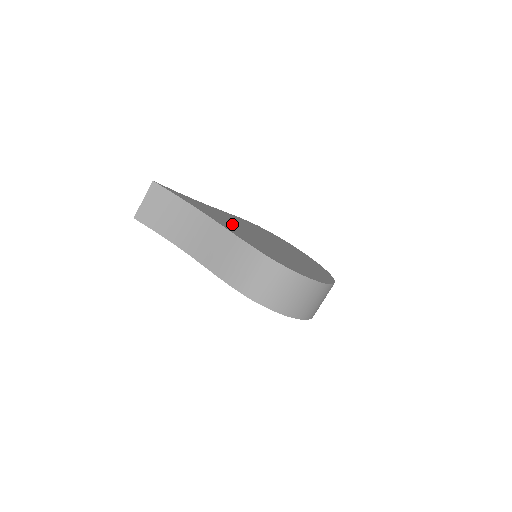
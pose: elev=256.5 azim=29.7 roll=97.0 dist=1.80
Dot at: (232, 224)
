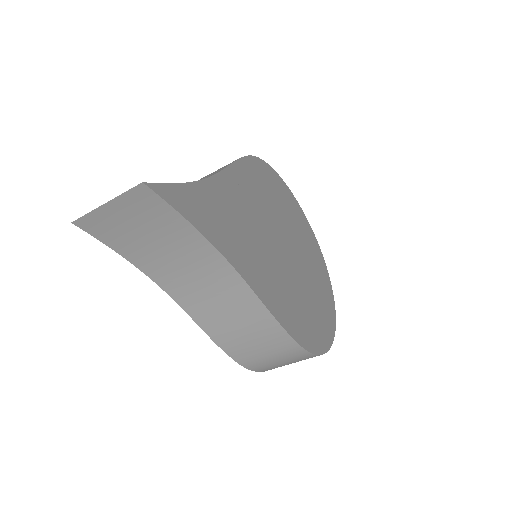
Dot at: (254, 243)
